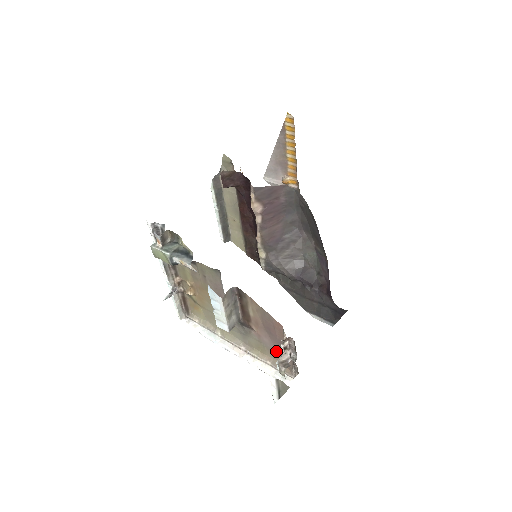
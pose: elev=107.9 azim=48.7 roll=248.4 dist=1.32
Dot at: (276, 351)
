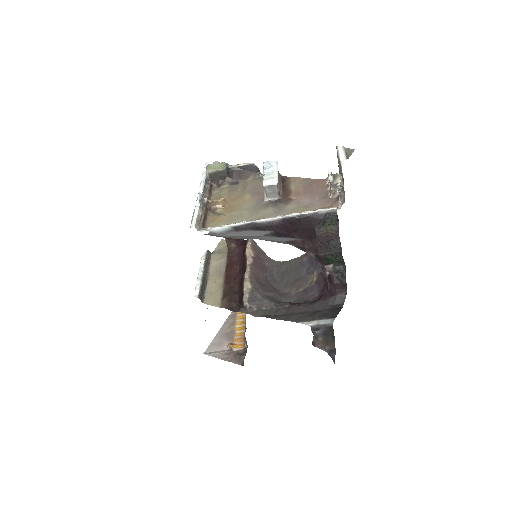
Dot at: (318, 202)
